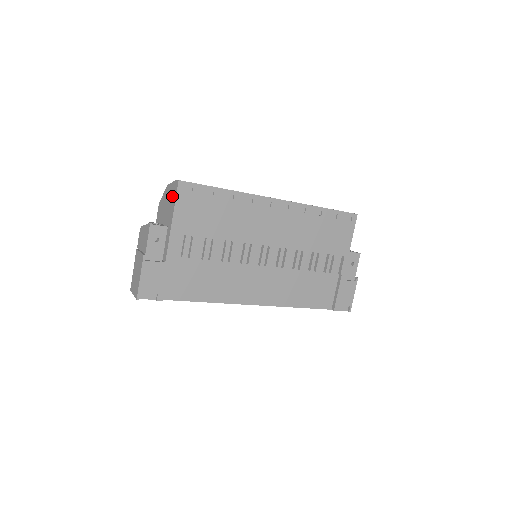
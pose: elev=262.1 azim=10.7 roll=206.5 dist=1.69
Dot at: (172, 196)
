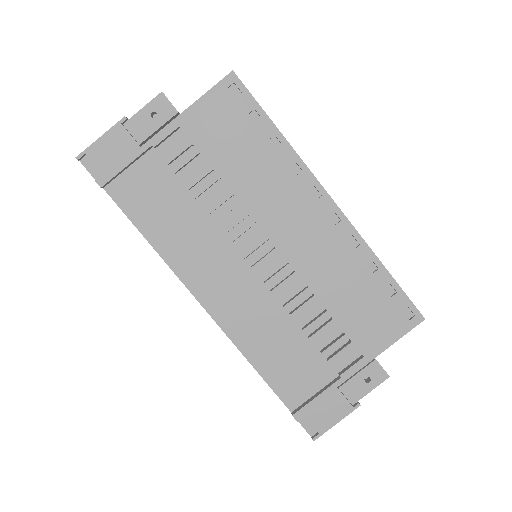
Dot at: occluded
